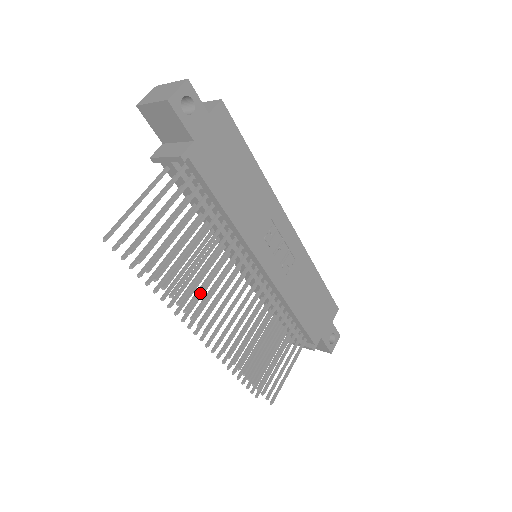
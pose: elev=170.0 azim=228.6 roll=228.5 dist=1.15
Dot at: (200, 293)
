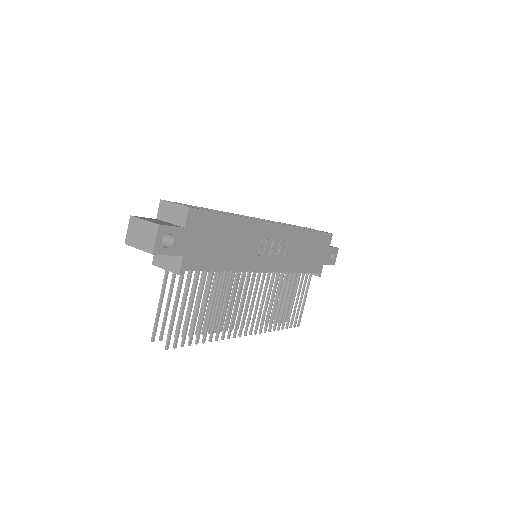
Dot at: (227, 322)
